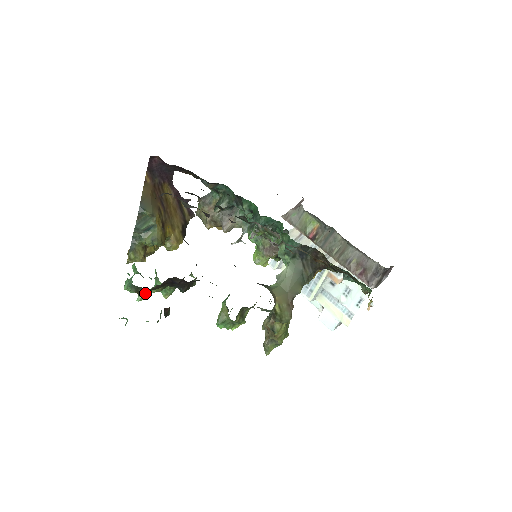
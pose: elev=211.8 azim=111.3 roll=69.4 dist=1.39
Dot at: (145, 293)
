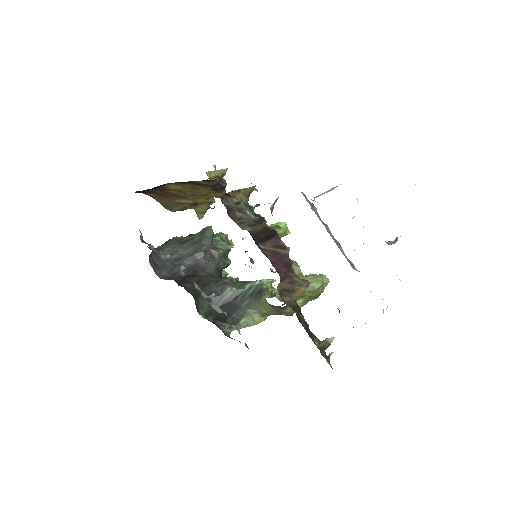
Dot at: occluded
